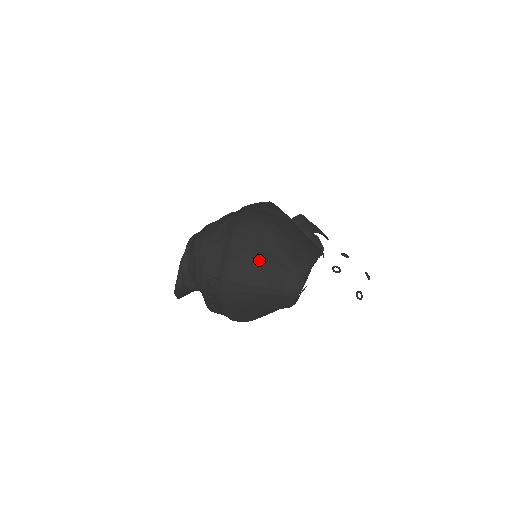
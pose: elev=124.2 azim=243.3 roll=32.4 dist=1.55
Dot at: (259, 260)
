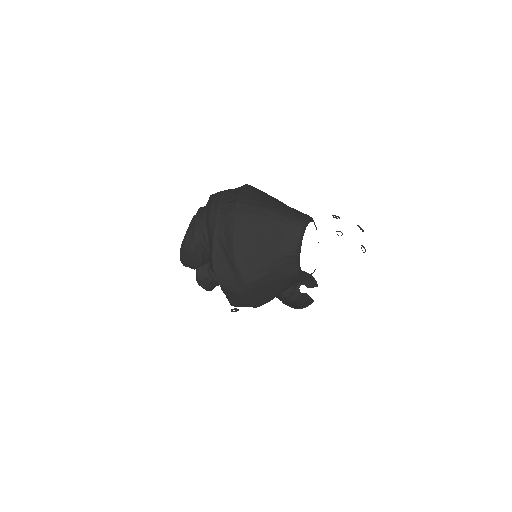
Dot at: (269, 199)
